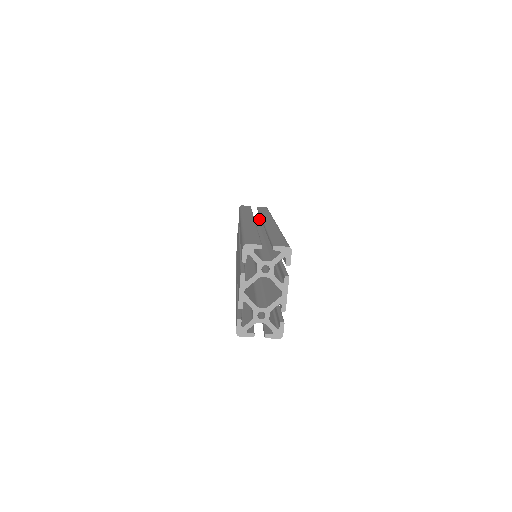
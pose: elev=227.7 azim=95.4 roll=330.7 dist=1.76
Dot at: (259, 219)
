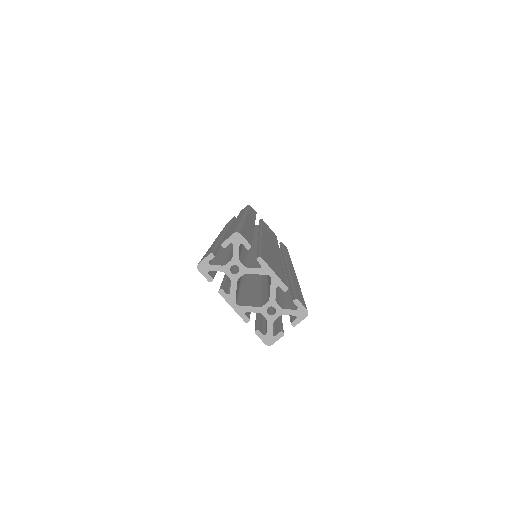
Dot at: occluded
